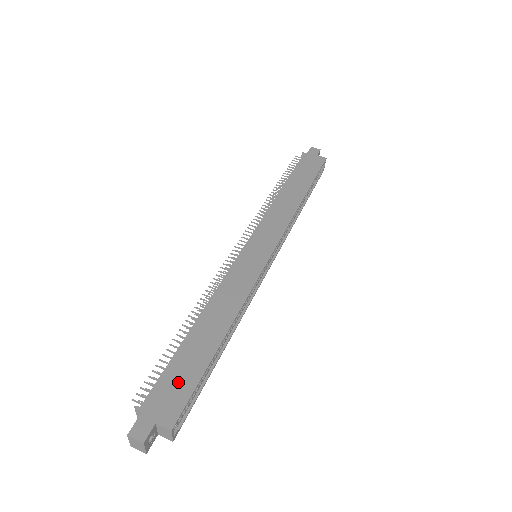
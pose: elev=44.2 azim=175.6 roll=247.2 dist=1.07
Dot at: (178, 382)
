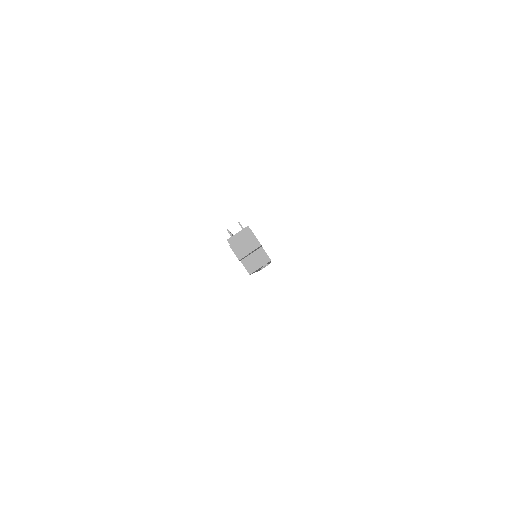
Dot at: occluded
